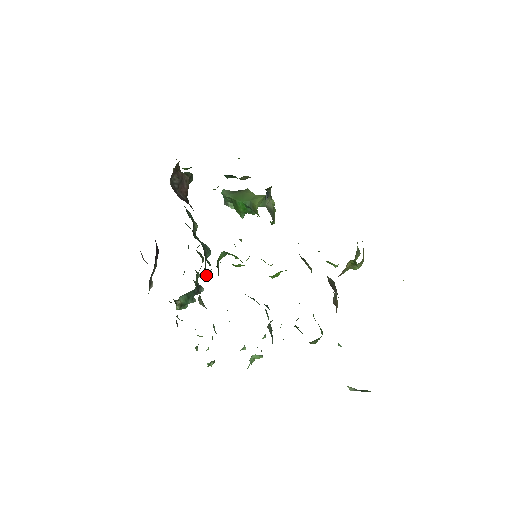
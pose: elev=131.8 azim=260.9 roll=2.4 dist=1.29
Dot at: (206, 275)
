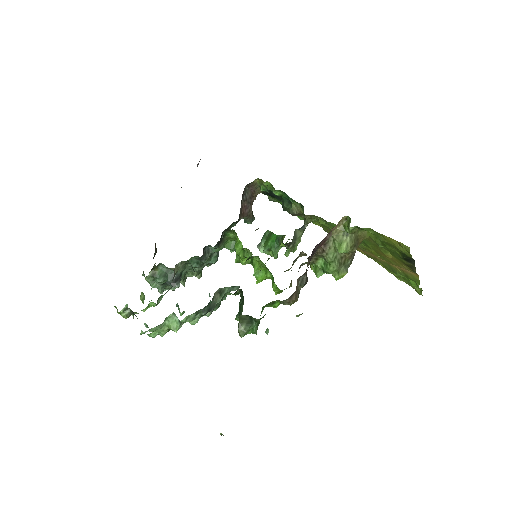
Dot at: (205, 249)
